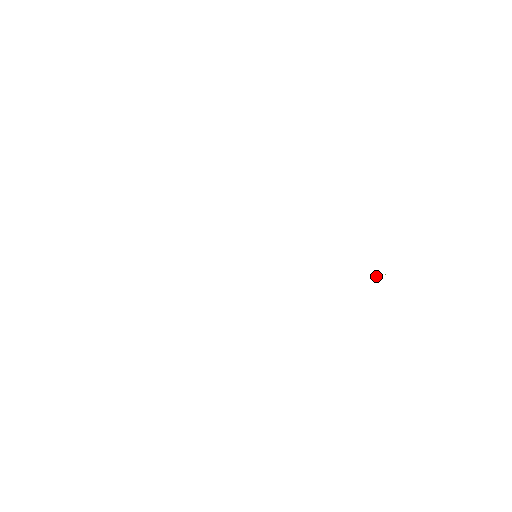
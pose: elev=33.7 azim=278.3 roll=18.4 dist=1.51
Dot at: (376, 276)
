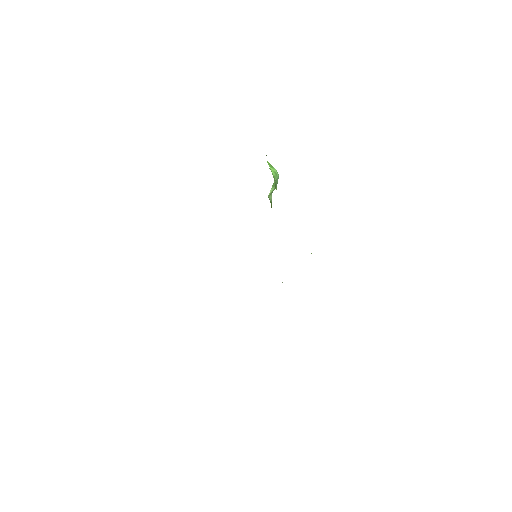
Dot at: occluded
